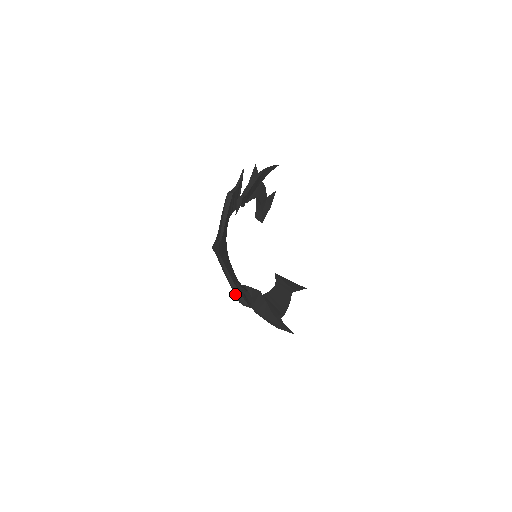
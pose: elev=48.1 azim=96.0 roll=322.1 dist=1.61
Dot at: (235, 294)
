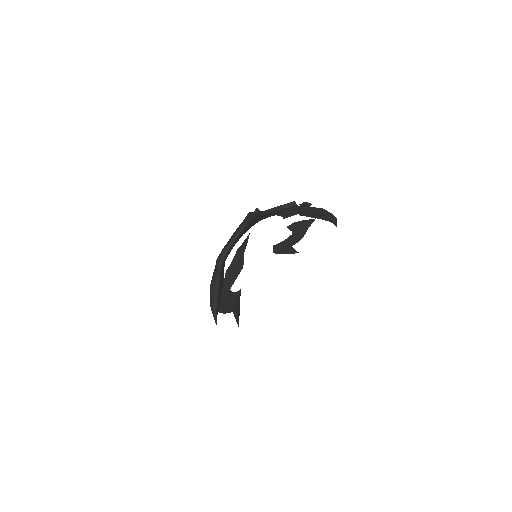
Dot at: (221, 254)
